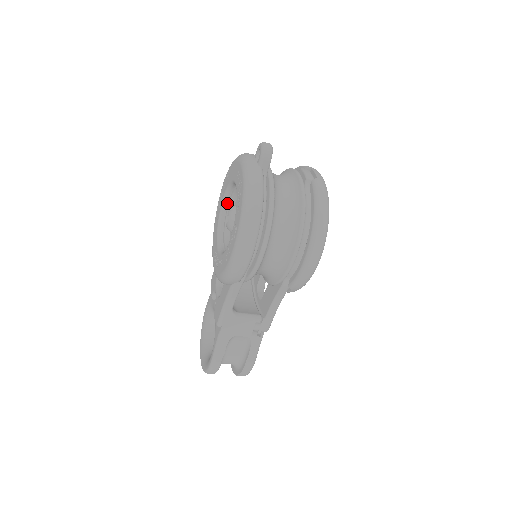
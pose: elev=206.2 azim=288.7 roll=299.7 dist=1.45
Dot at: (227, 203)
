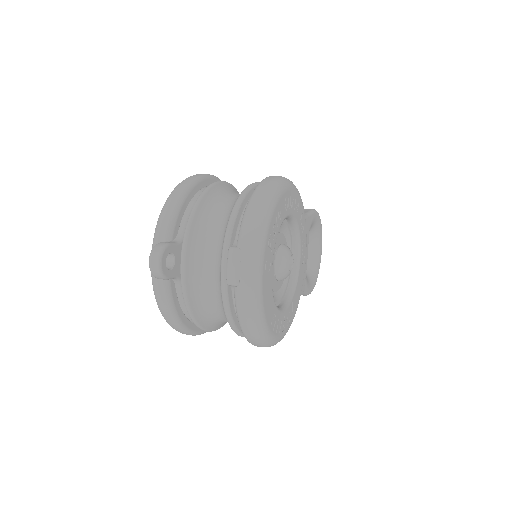
Dot at: occluded
